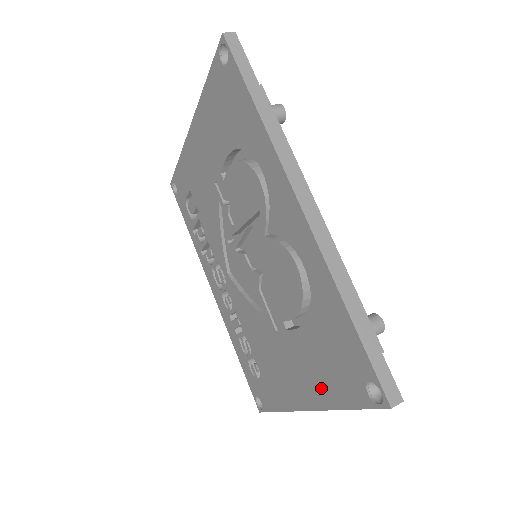
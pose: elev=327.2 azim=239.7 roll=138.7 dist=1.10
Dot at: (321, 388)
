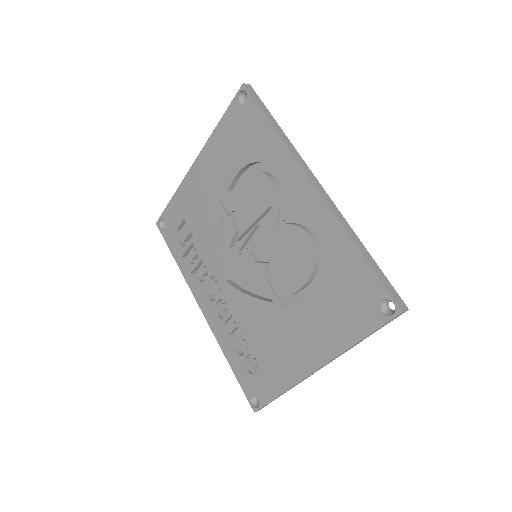
Dot at: (333, 336)
